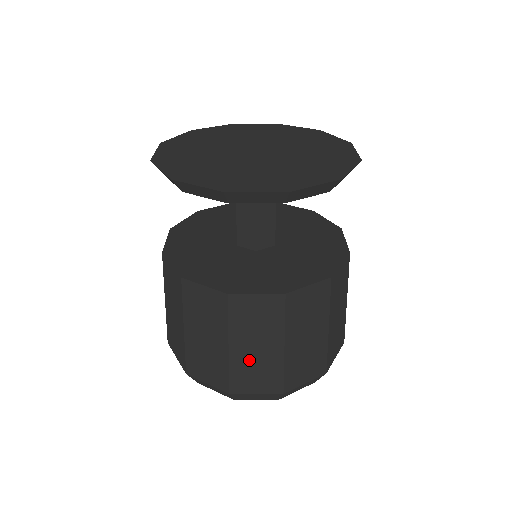
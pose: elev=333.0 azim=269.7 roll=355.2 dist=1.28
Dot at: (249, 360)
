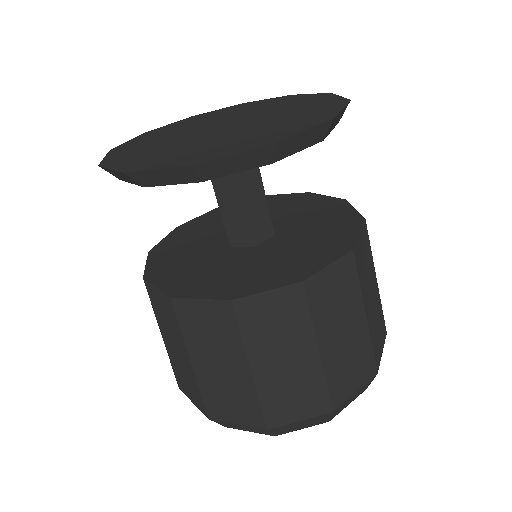
Dot at: (177, 360)
